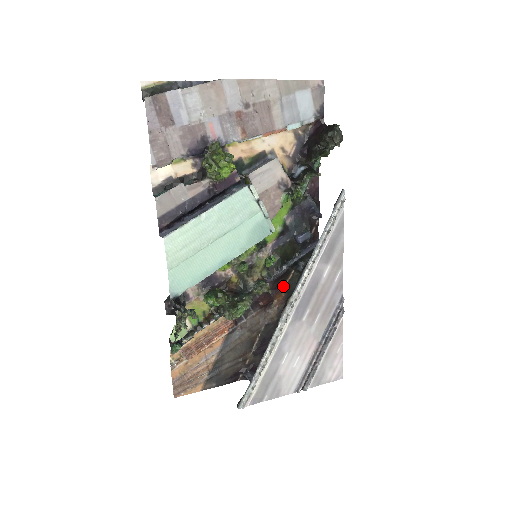
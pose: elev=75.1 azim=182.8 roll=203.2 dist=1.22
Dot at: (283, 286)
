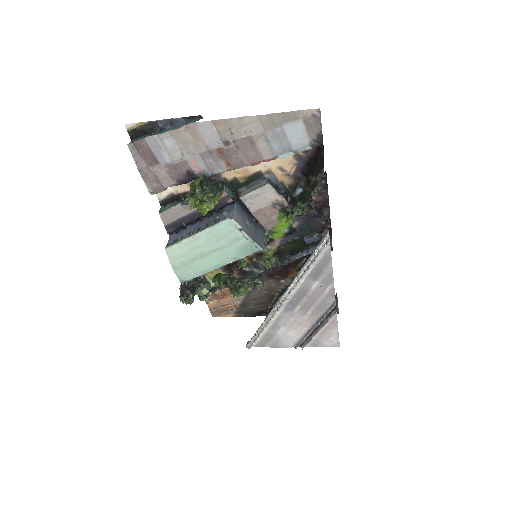
Dot at: (296, 267)
